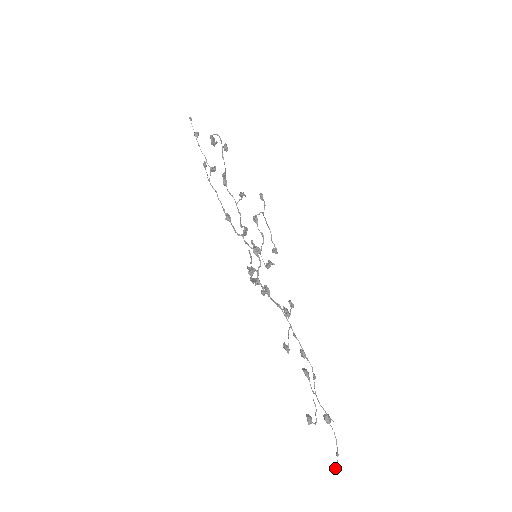
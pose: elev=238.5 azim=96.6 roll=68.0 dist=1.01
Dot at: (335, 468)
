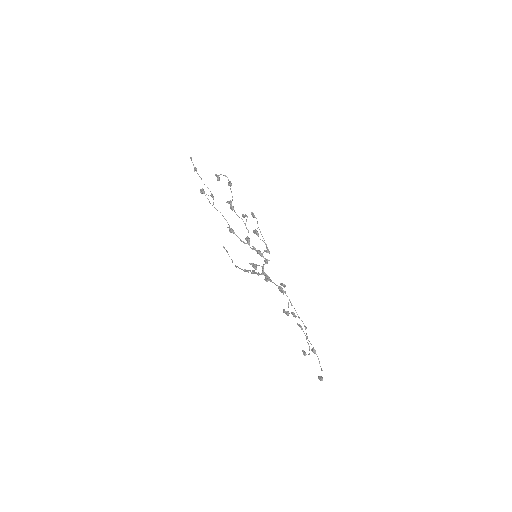
Dot at: (321, 378)
